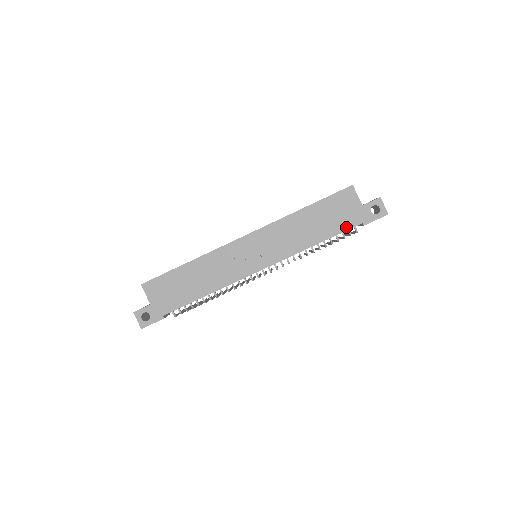
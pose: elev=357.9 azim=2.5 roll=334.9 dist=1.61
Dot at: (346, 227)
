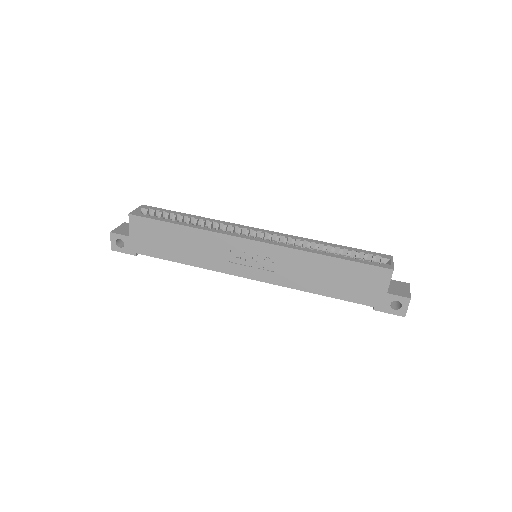
Dot at: (356, 299)
